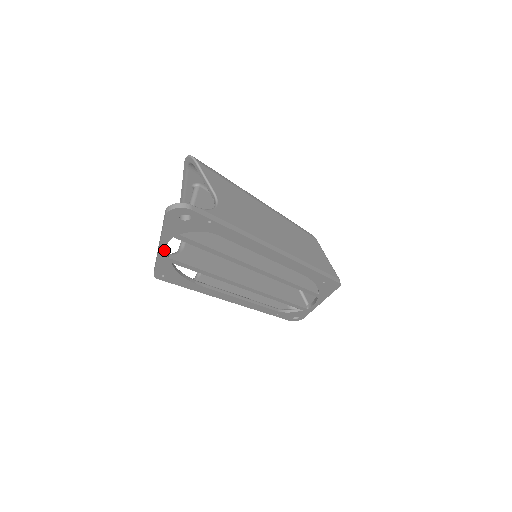
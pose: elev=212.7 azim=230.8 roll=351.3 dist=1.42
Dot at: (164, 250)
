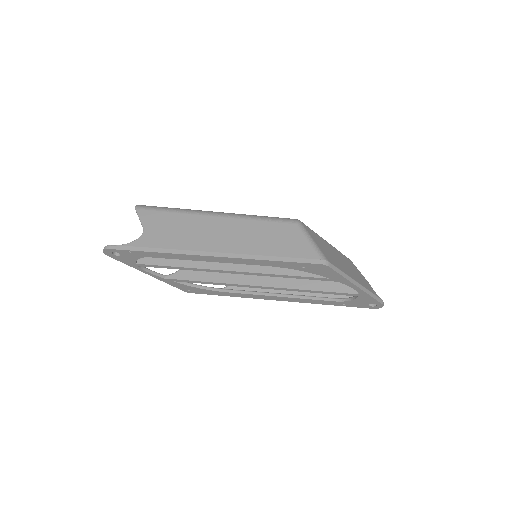
Dot at: (152, 275)
